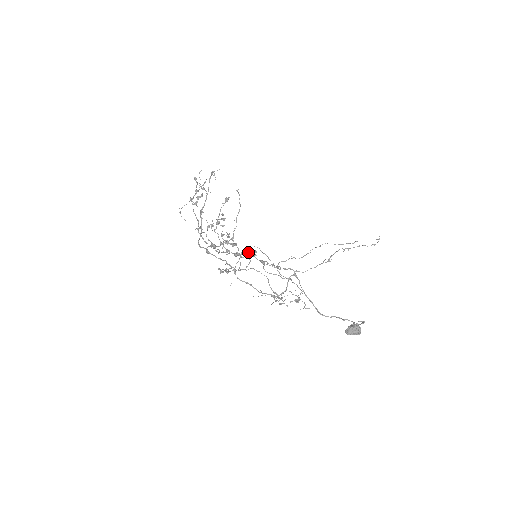
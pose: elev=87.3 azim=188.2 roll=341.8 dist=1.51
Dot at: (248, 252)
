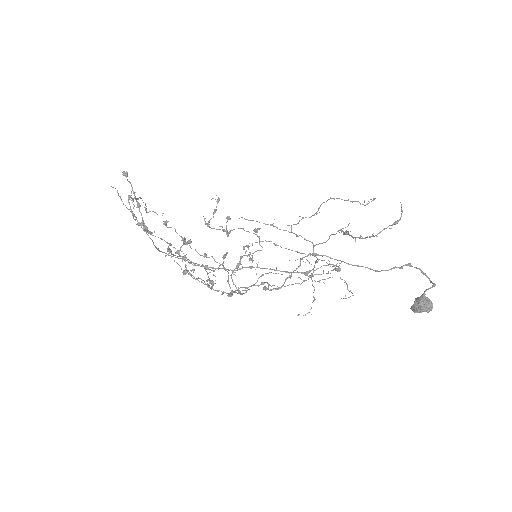
Dot at: (239, 288)
